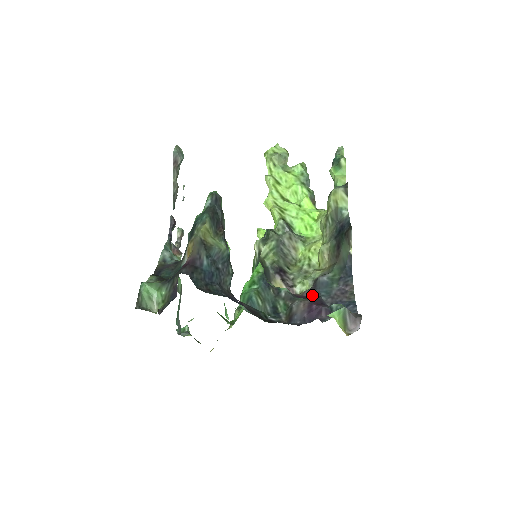
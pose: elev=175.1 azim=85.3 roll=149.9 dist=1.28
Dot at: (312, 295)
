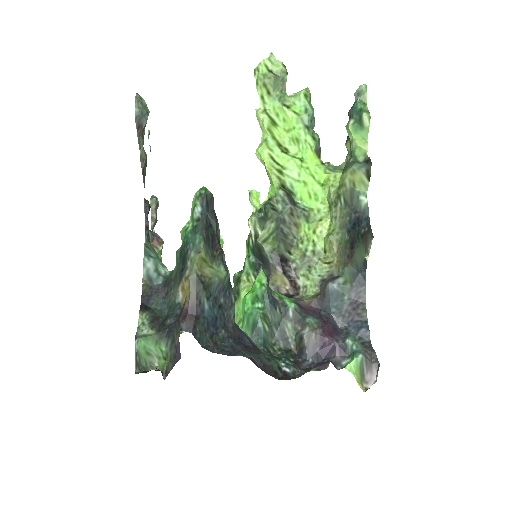
Dot at: (321, 307)
